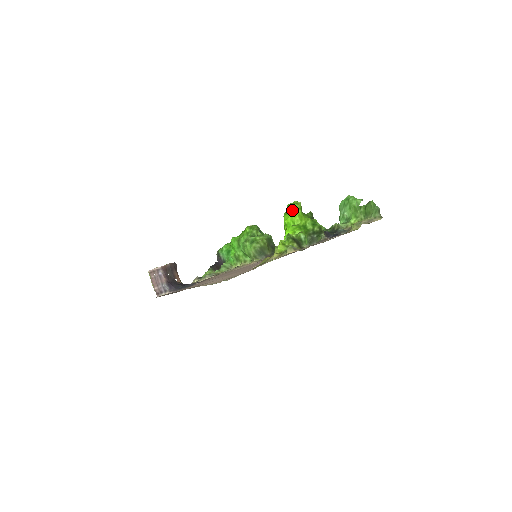
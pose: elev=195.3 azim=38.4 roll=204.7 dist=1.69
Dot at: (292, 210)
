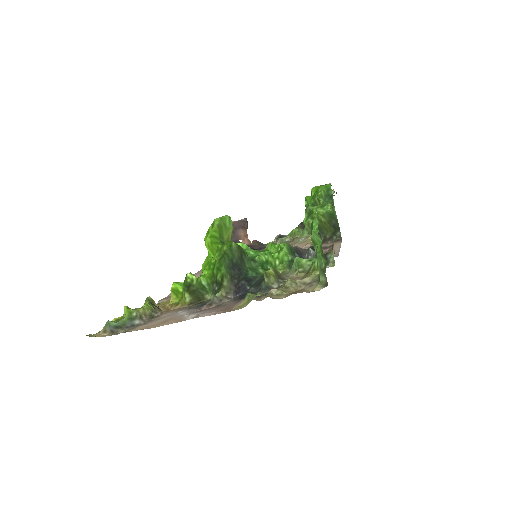
Dot at: occluded
